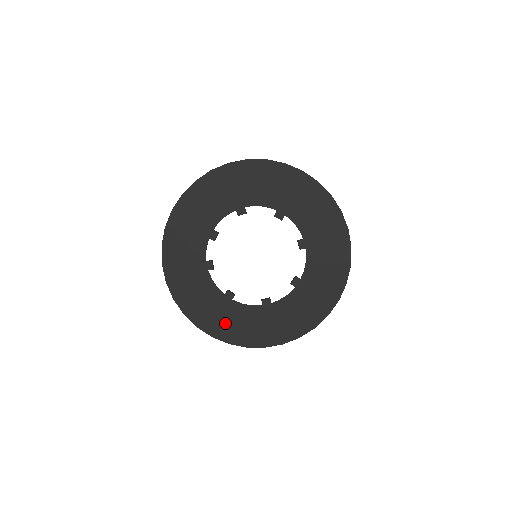
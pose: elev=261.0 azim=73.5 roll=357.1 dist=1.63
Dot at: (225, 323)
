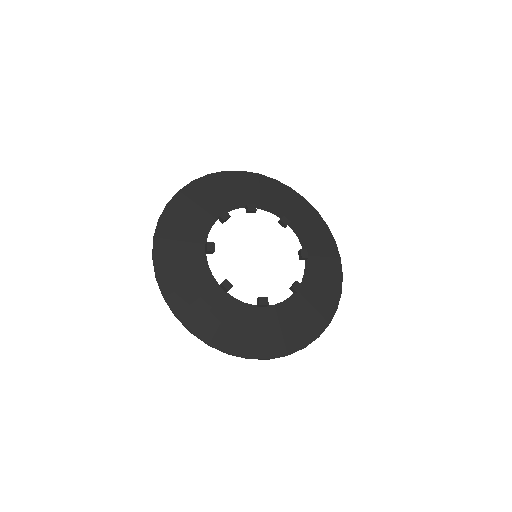
Dot at: (177, 261)
